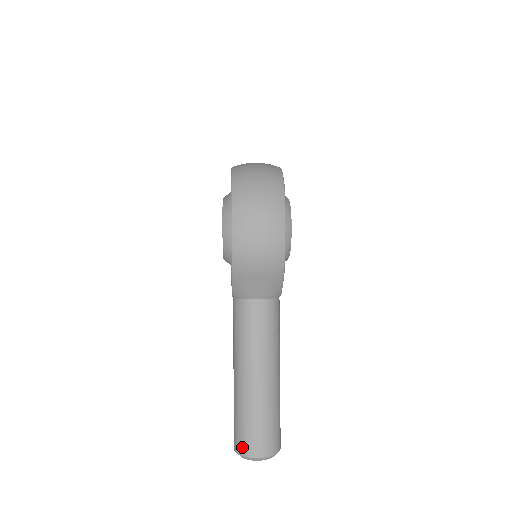
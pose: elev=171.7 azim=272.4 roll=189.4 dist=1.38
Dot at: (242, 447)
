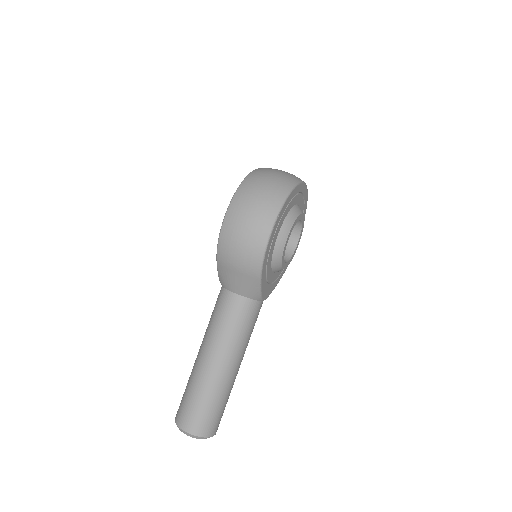
Dot at: (179, 417)
